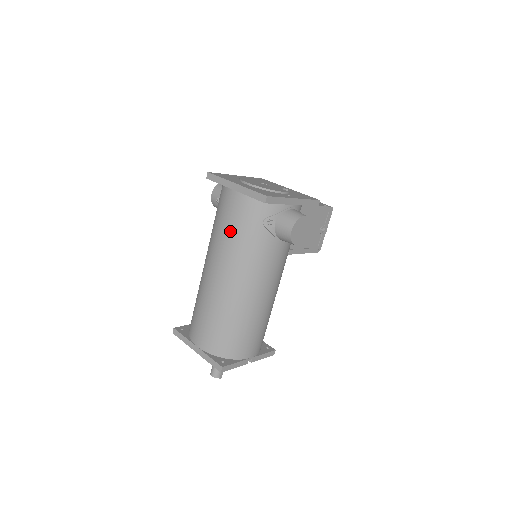
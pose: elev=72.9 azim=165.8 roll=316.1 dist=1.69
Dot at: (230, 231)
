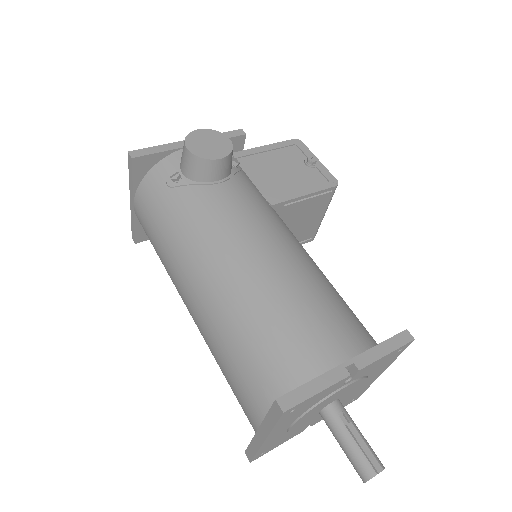
Dot at: (157, 238)
